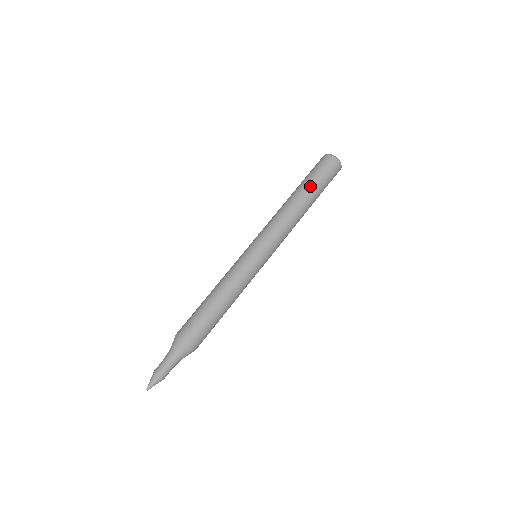
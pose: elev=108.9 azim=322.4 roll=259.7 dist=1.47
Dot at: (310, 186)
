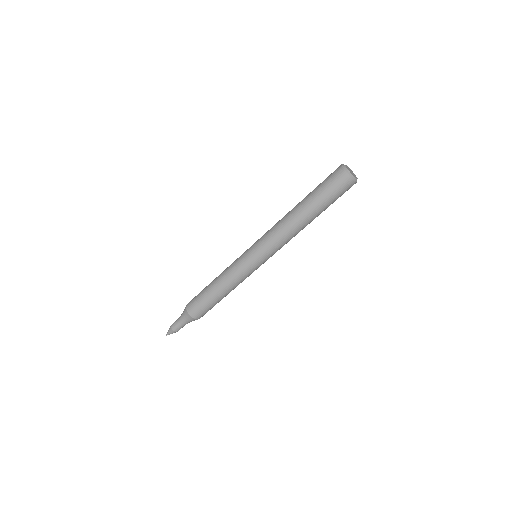
Dot at: (312, 201)
